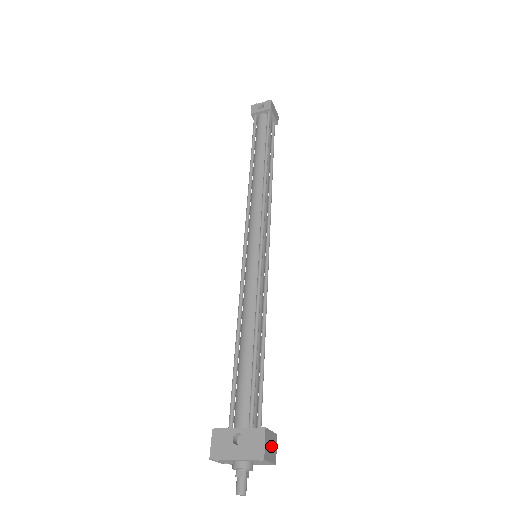
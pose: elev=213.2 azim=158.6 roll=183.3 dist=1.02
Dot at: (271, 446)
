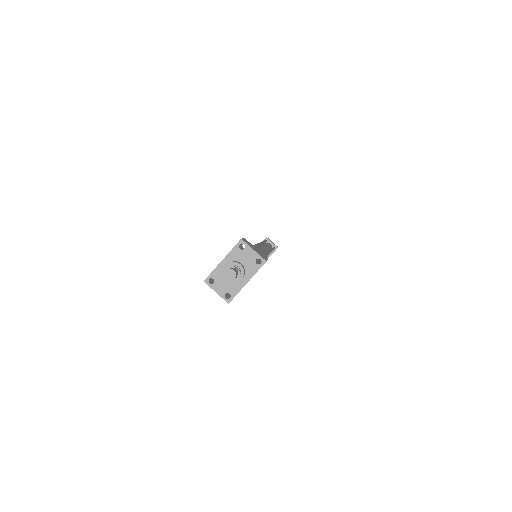
Dot at: (256, 250)
